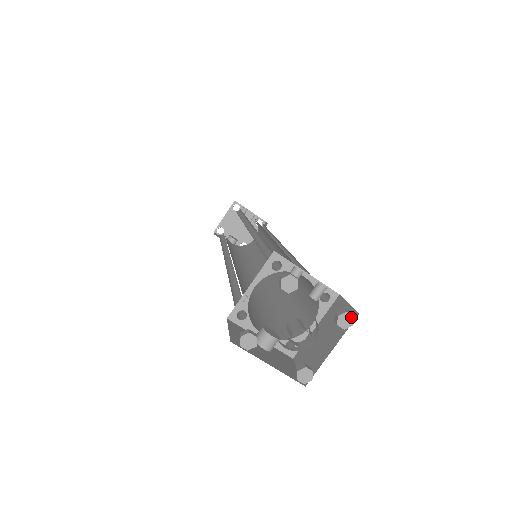
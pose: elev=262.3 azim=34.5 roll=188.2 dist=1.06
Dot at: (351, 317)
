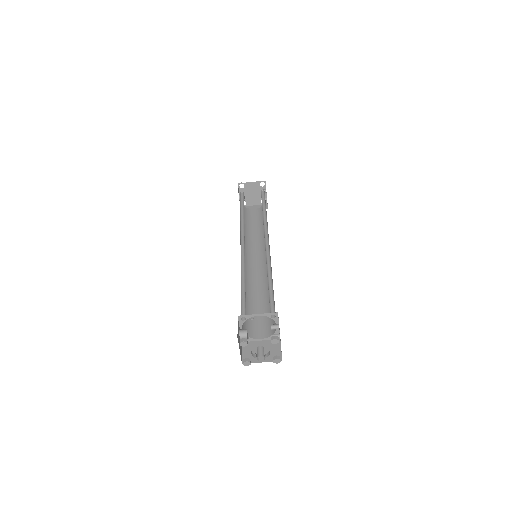
Dot at: occluded
